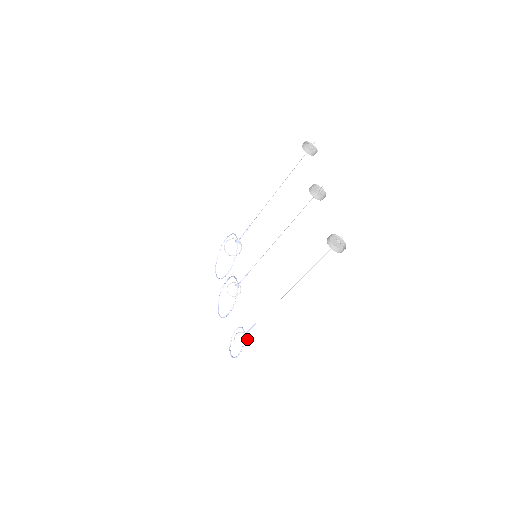
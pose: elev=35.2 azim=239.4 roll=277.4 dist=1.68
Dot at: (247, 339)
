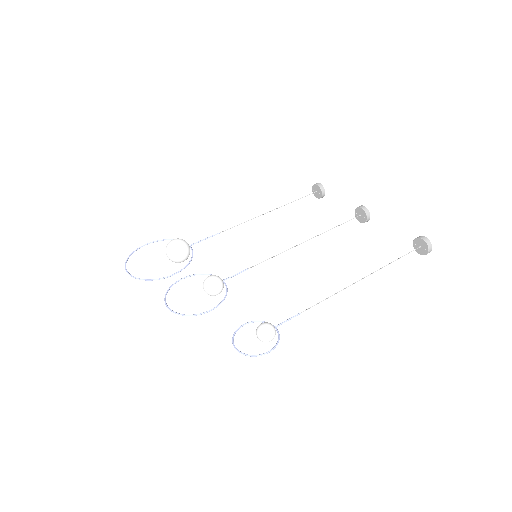
Dot at: occluded
